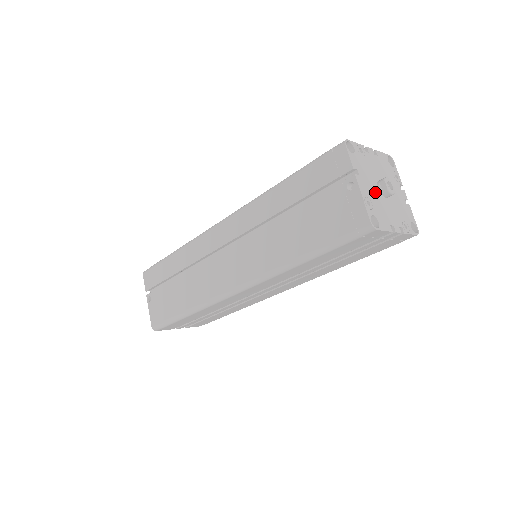
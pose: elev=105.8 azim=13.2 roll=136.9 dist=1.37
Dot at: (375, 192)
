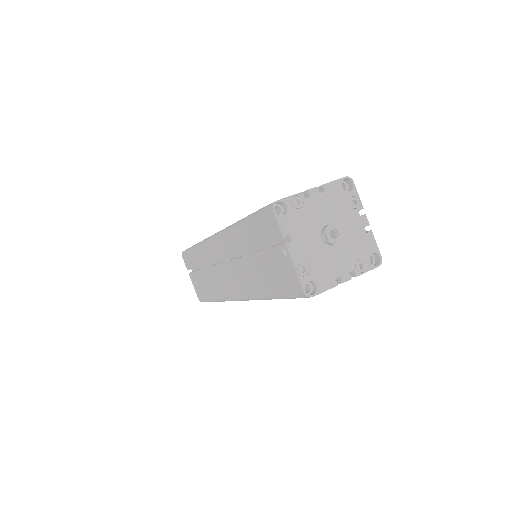
Dot at: (315, 248)
